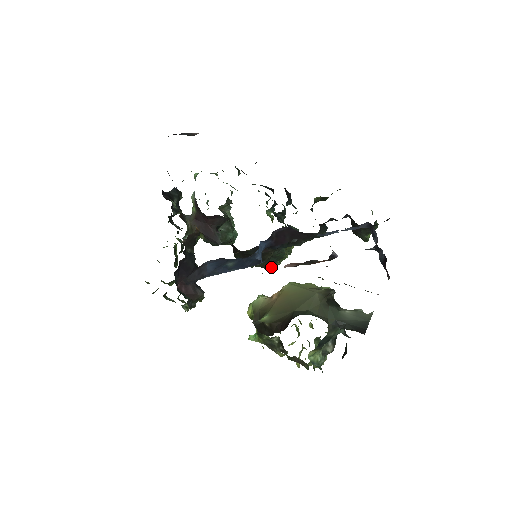
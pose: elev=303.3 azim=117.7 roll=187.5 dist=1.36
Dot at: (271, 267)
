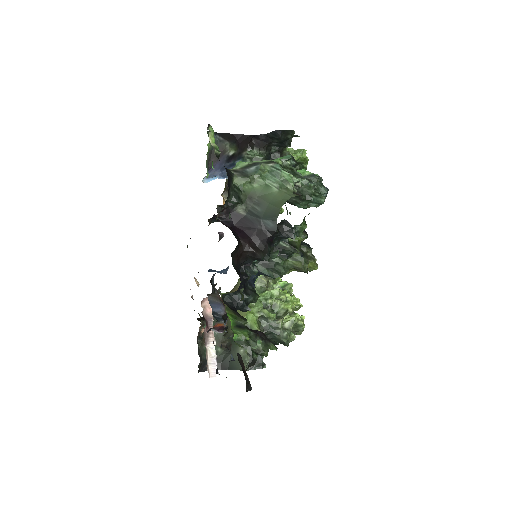
Dot at: occluded
